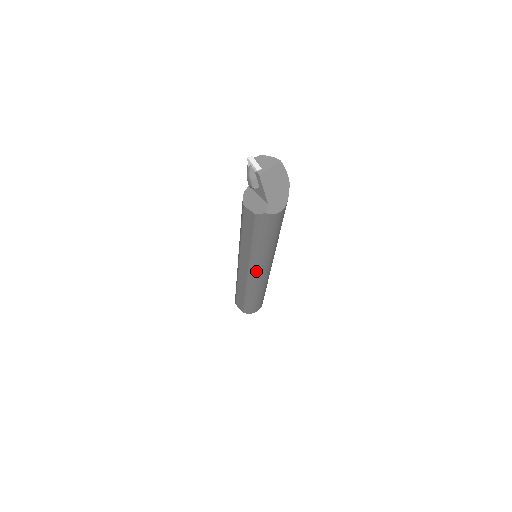
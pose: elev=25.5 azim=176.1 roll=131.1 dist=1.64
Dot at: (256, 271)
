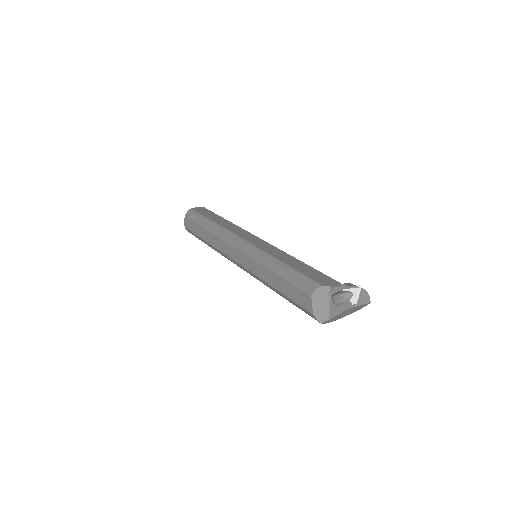
Dot at: (246, 271)
